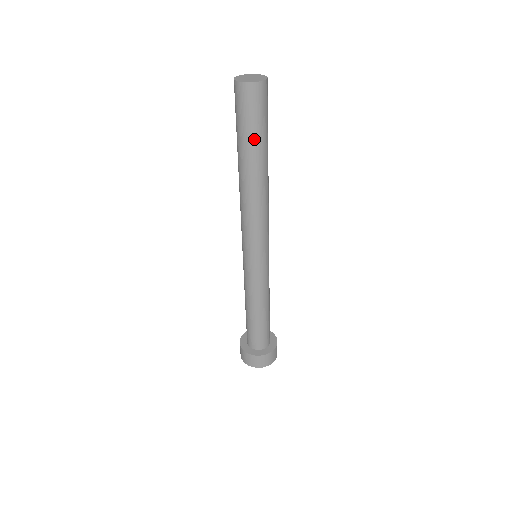
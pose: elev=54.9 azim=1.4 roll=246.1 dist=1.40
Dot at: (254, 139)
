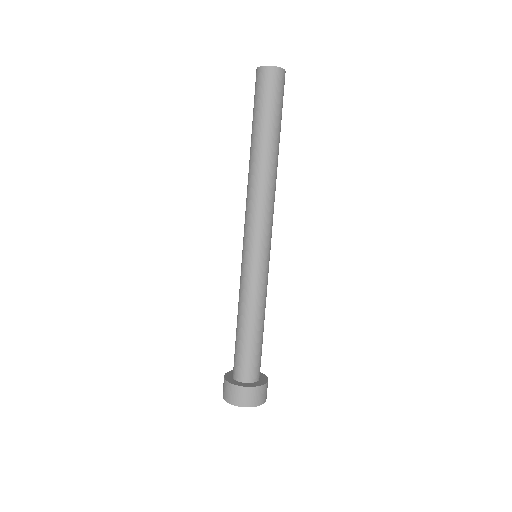
Dot at: (258, 118)
